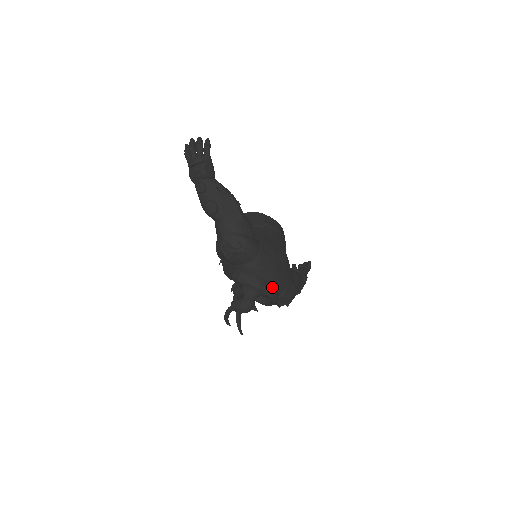
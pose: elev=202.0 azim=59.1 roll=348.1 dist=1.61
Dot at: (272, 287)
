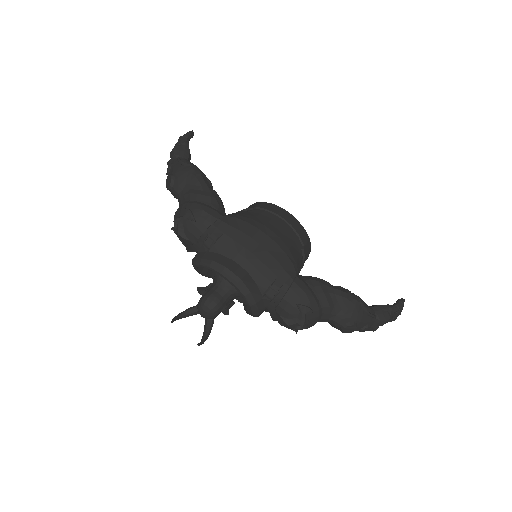
Dot at: (234, 268)
